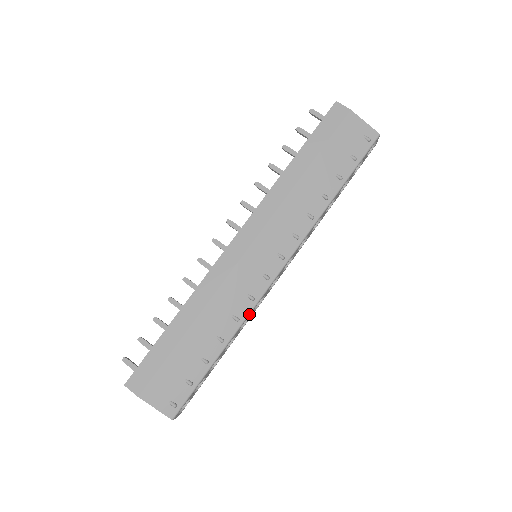
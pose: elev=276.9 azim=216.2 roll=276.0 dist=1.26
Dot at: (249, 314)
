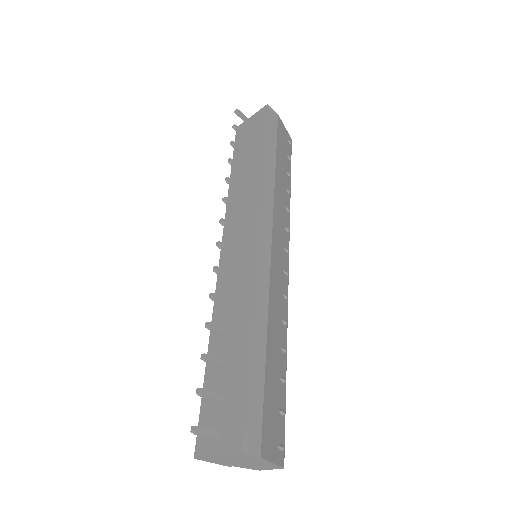
Dot at: (287, 315)
